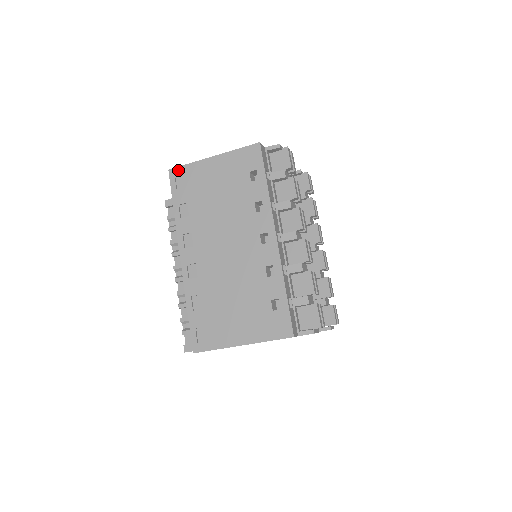
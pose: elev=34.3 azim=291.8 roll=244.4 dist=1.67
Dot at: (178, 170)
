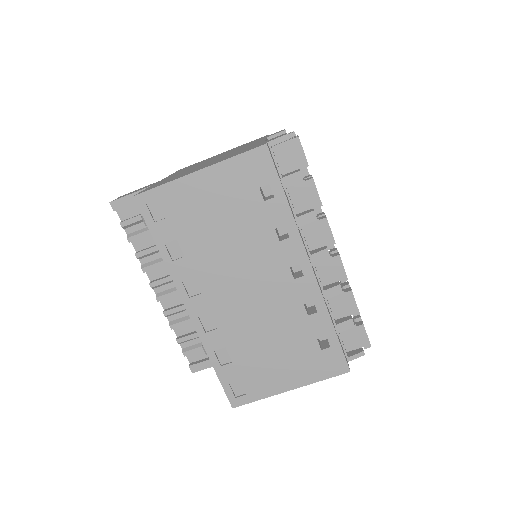
Dot at: (149, 195)
